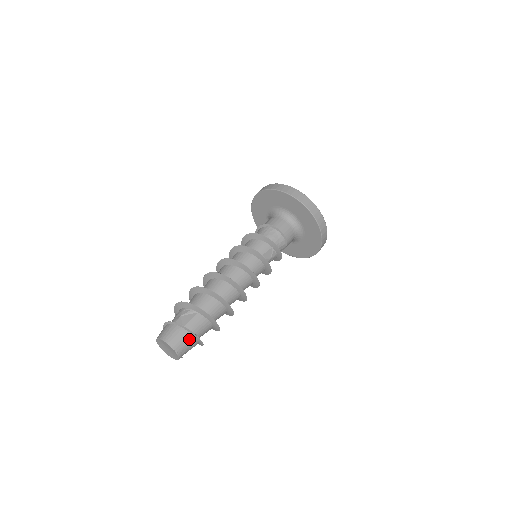
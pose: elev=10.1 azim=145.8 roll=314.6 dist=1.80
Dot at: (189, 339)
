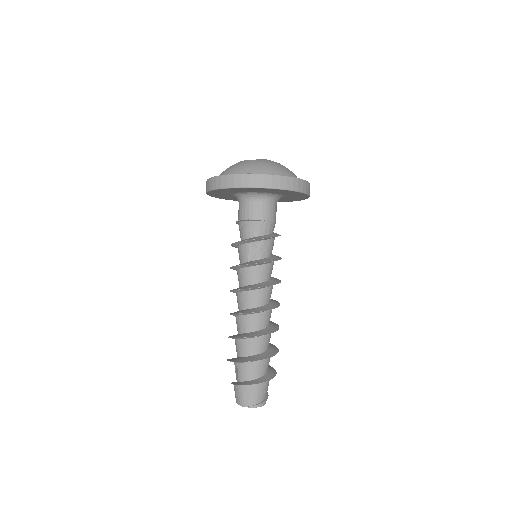
Dot at: (247, 390)
